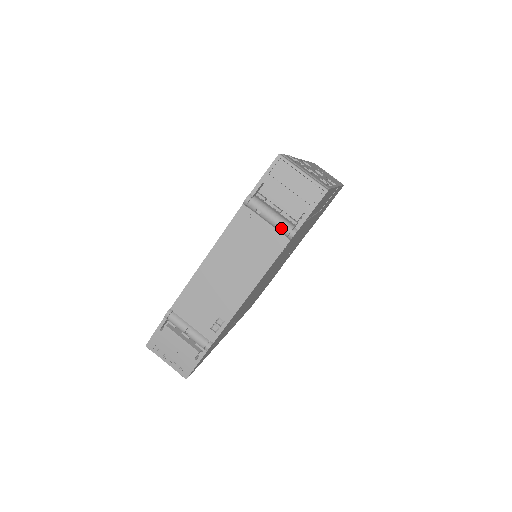
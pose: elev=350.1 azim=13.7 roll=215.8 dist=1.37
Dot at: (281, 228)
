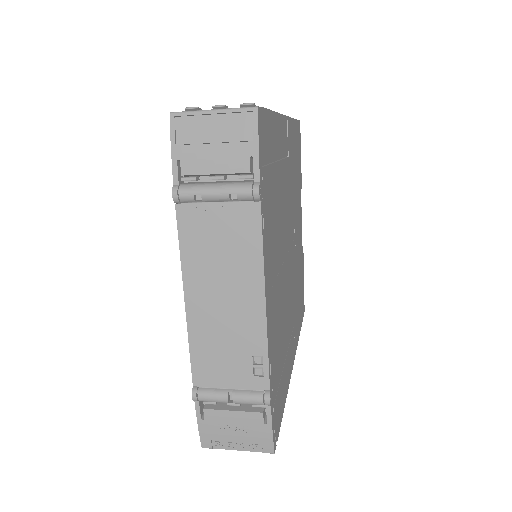
Dot at: (238, 196)
